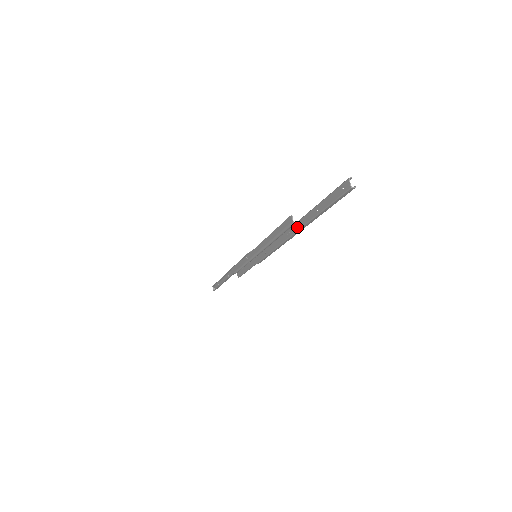
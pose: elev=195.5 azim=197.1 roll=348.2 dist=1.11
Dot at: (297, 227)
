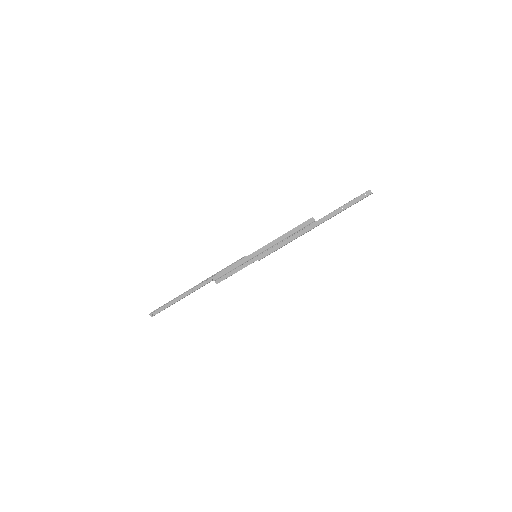
Dot at: (321, 222)
